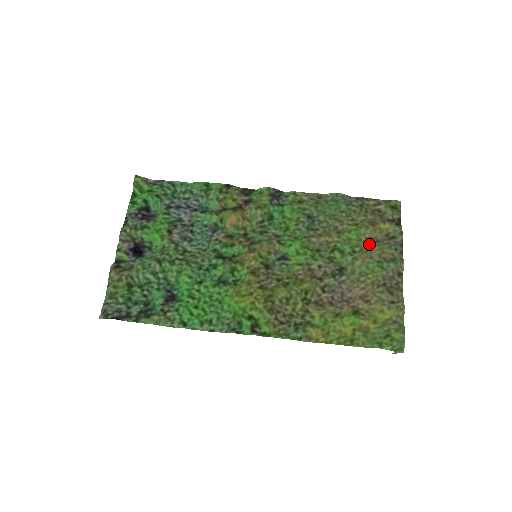
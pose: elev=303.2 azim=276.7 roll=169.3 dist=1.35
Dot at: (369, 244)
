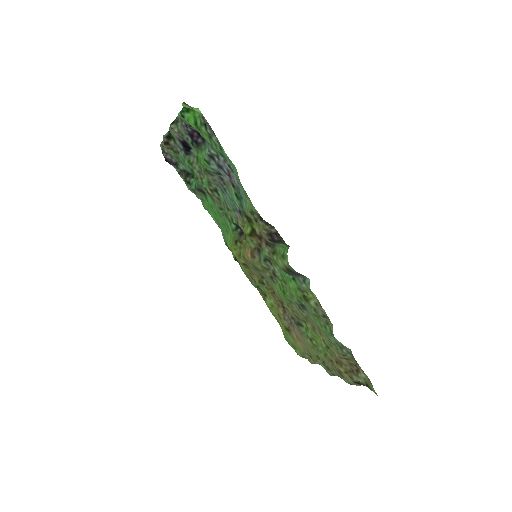
Dot at: (323, 354)
